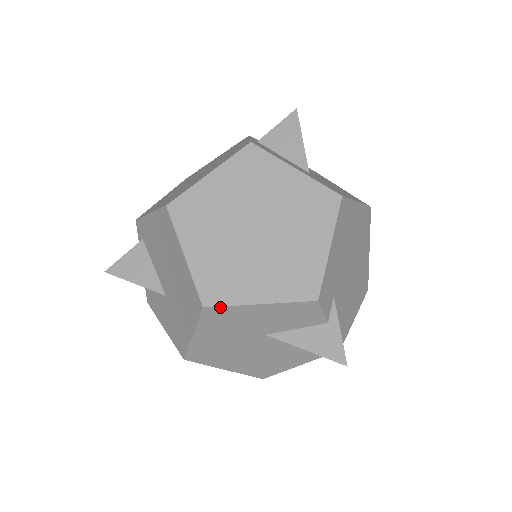
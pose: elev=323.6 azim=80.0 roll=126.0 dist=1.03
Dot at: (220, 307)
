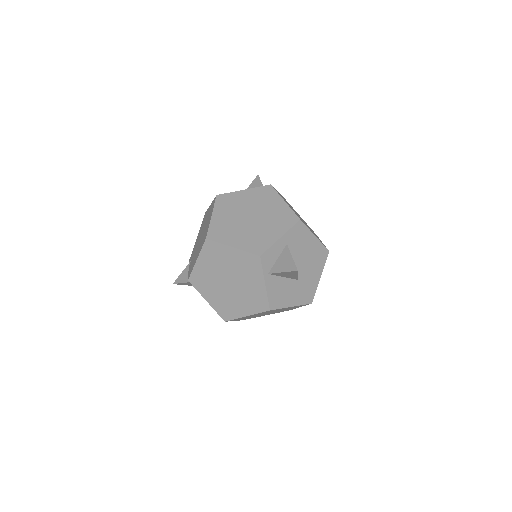
Dot at: (250, 318)
